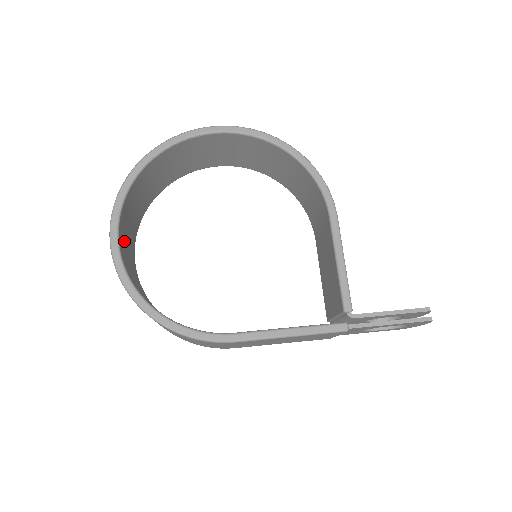
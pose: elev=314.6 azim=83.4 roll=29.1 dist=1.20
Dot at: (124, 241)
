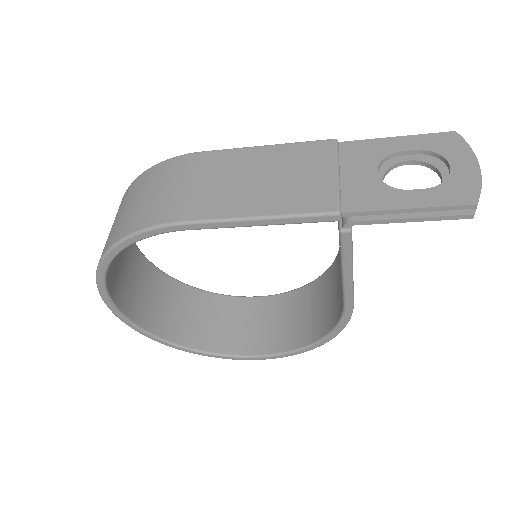
Dot at: (132, 265)
